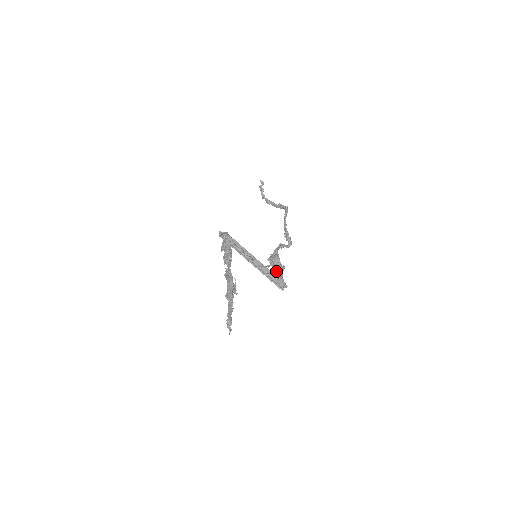
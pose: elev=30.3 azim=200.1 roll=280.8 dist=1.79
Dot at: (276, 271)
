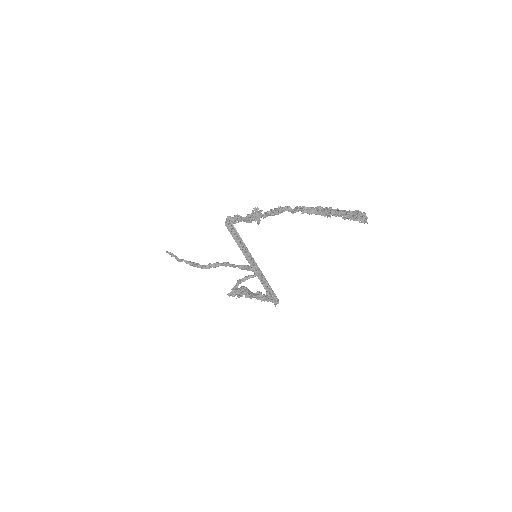
Dot at: (254, 296)
